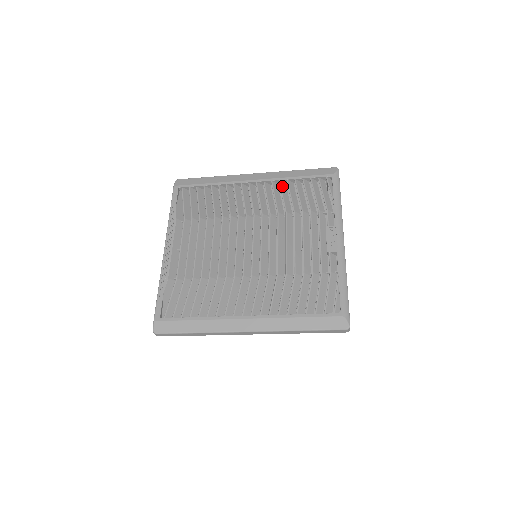
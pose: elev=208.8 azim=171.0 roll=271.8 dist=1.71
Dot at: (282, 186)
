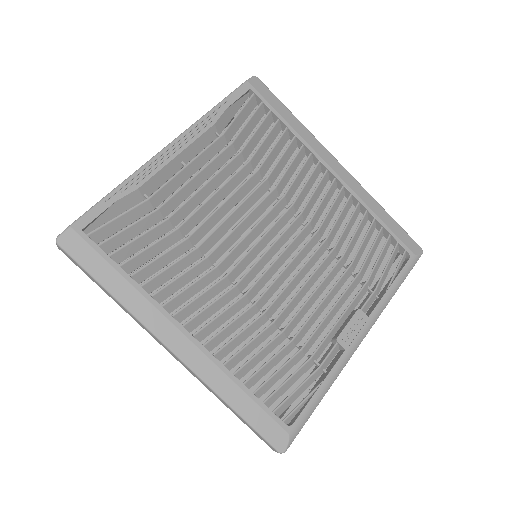
Dot at: (356, 212)
